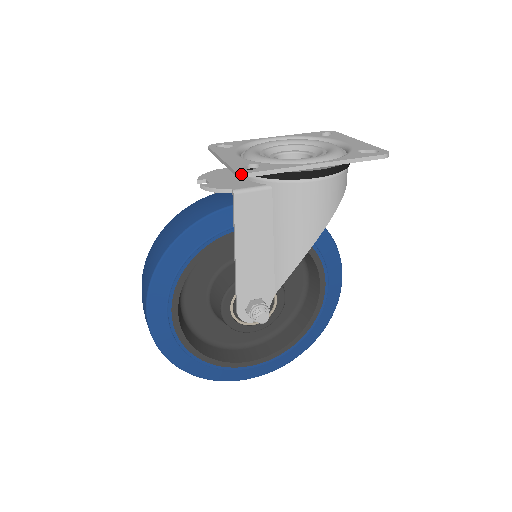
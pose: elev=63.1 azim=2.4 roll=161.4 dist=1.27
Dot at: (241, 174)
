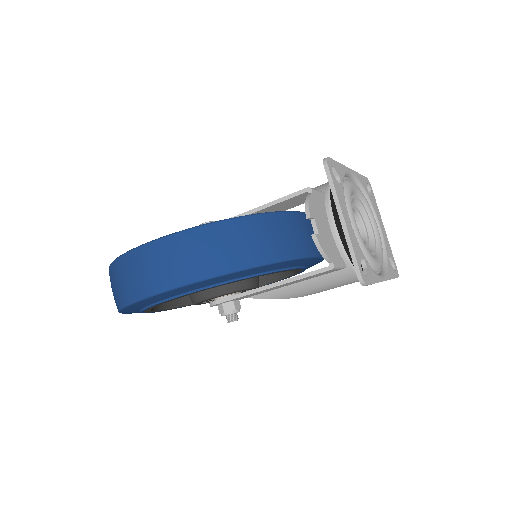
Dot at: (363, 282)
